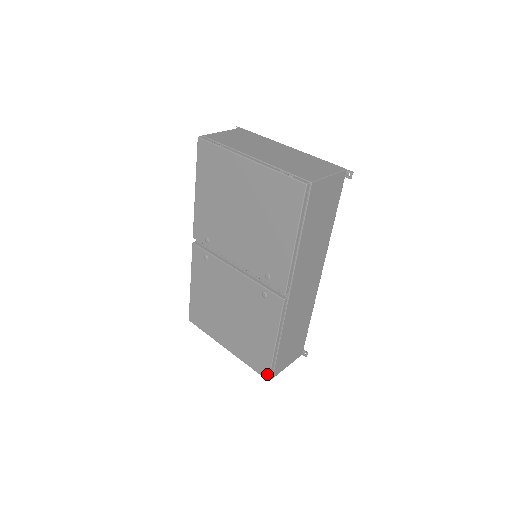
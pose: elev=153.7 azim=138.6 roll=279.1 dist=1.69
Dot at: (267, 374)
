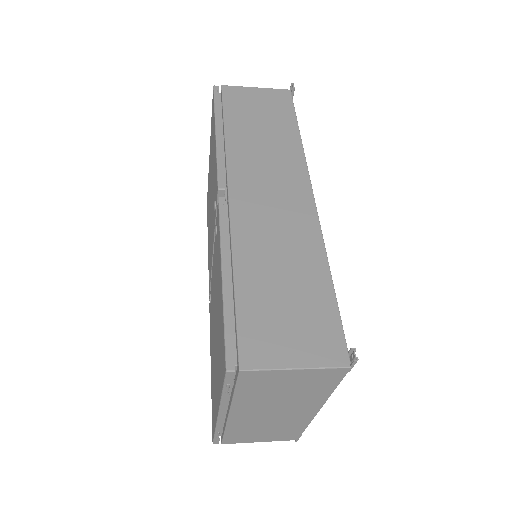
Dot at: (224, 357)
